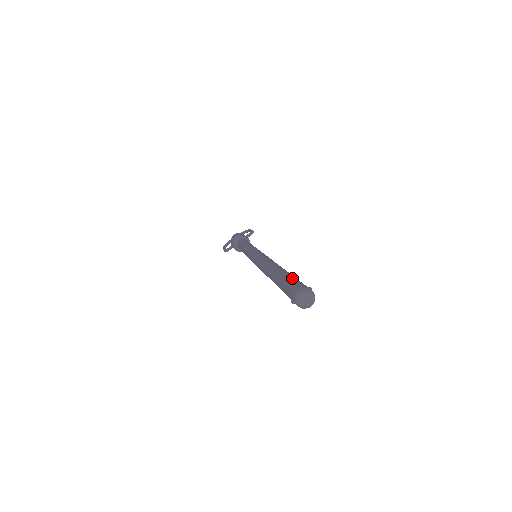
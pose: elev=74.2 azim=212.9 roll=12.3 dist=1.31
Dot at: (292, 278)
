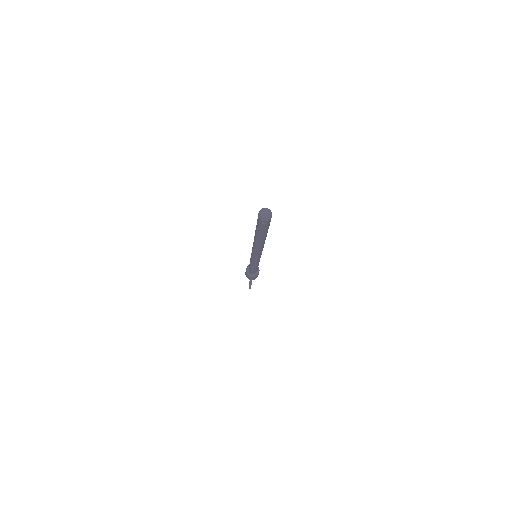
Dot at: occluded
